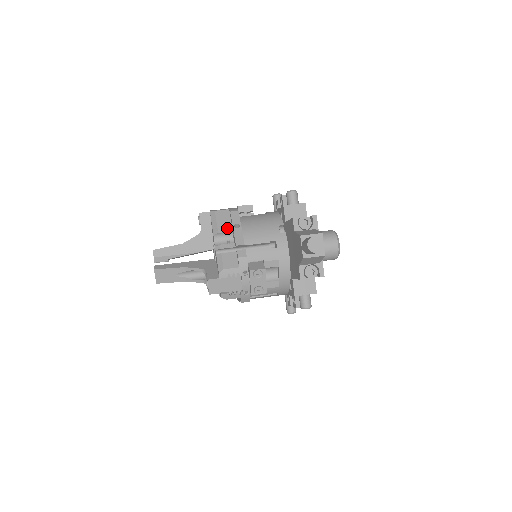
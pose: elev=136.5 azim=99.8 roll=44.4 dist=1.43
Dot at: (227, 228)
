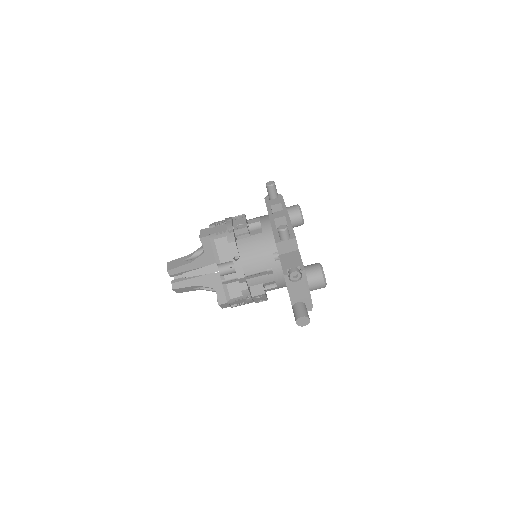
Dot at: (227, 258)
